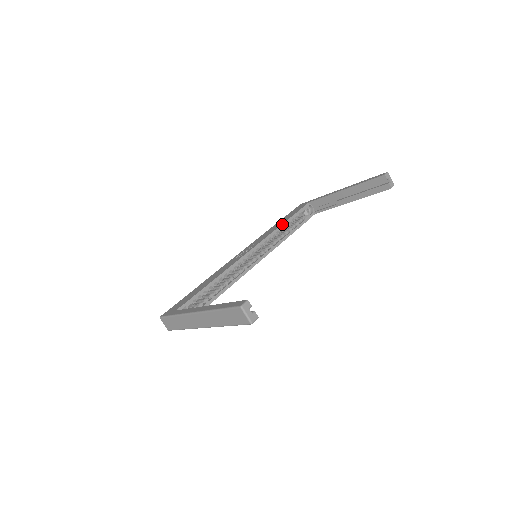
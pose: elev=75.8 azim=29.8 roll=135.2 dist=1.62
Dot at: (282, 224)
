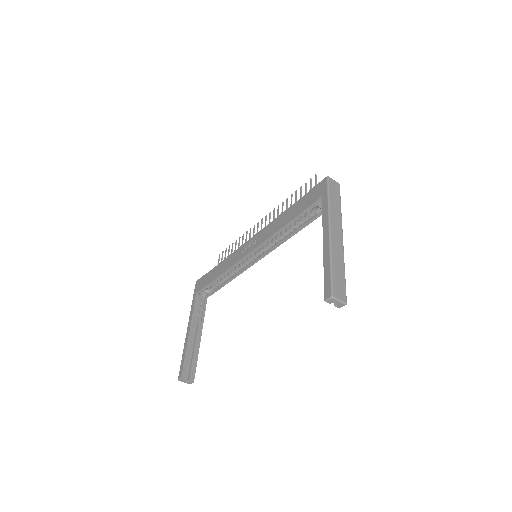
Dot at: (282, 227)
